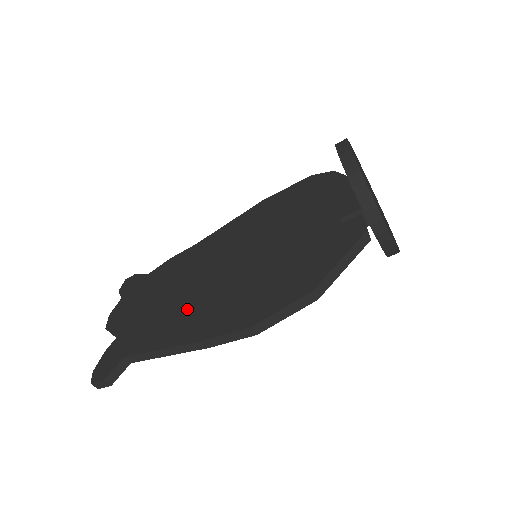
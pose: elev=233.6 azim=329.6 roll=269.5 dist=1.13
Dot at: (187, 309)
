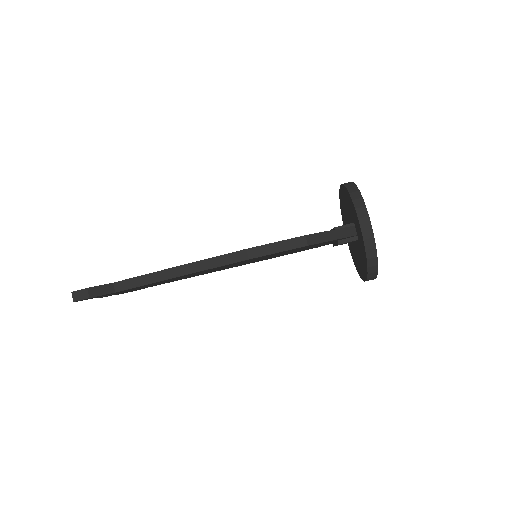
Dot at: occluded
